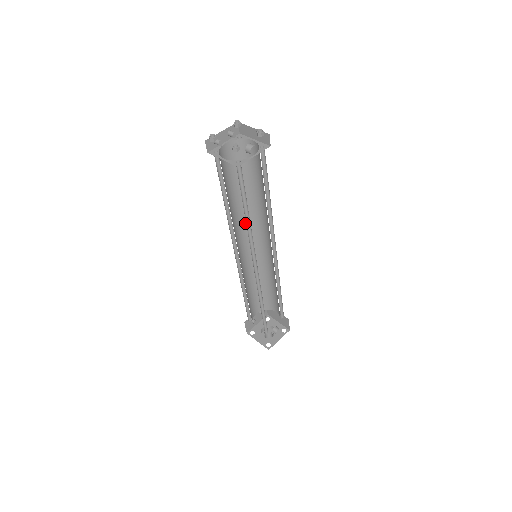
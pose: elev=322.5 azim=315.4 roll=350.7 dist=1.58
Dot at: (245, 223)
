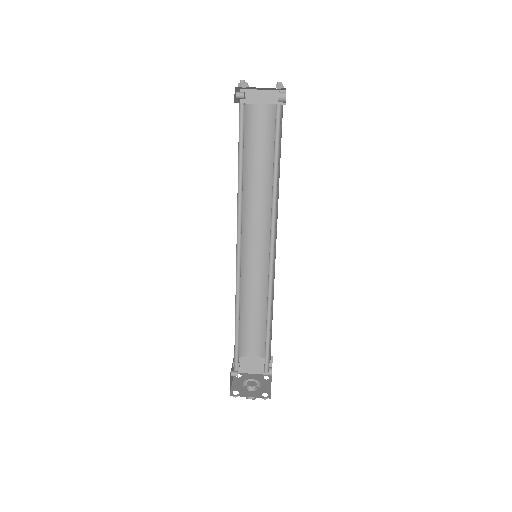
Dot at: occluded
